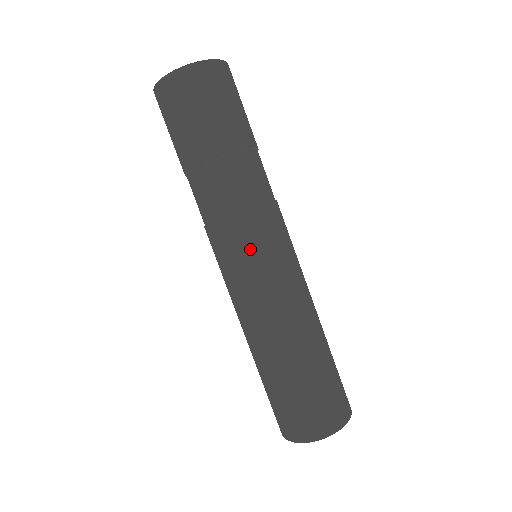
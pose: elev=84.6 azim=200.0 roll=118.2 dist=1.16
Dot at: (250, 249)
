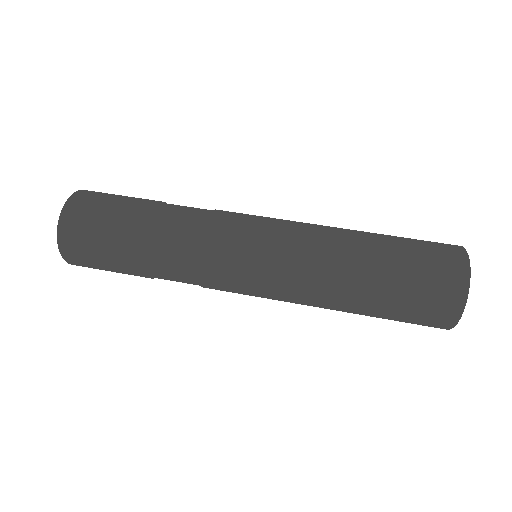
Dot at: (236, 270)
